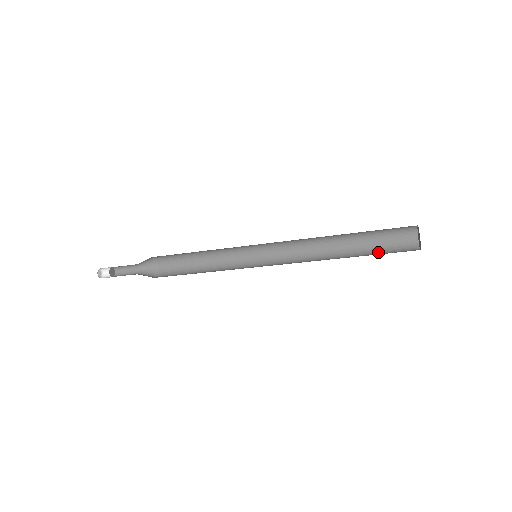
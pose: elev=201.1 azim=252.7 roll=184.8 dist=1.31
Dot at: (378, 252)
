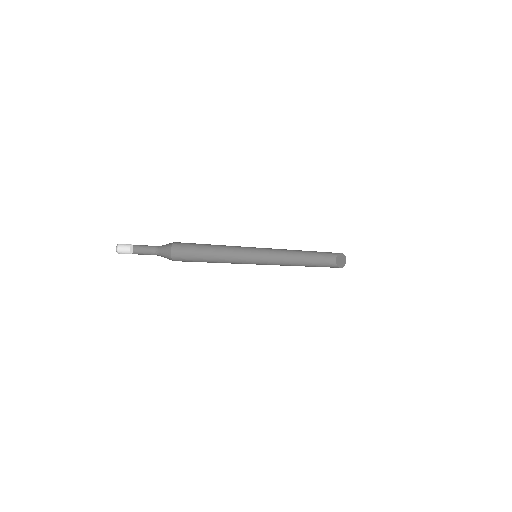
Dot at: (320, 266)
